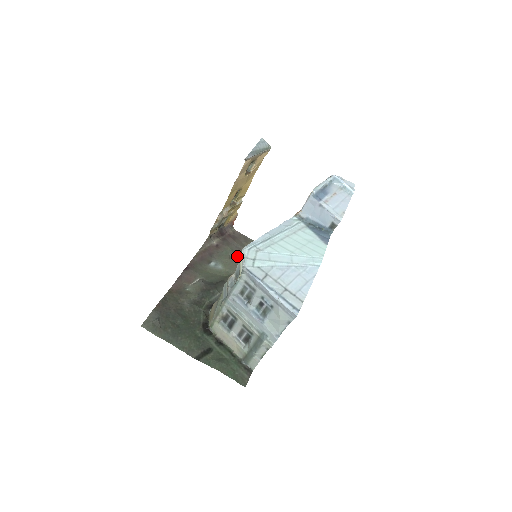
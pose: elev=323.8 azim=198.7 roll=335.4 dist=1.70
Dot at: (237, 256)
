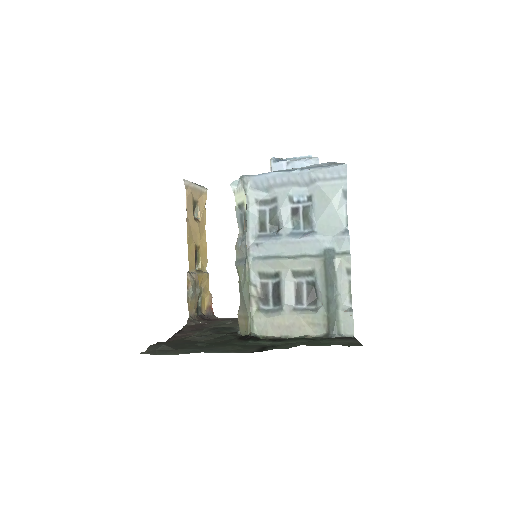
Dot at: (237, 321)
